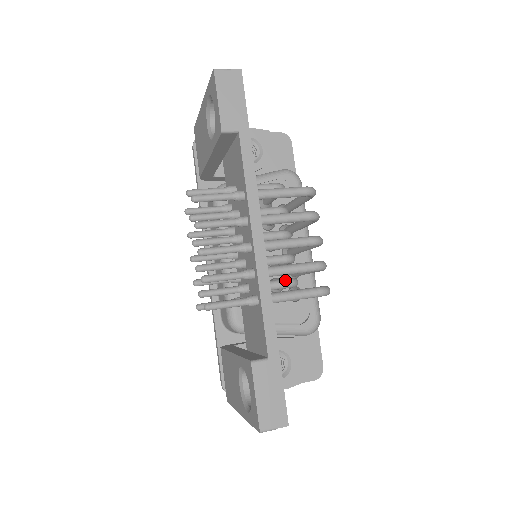
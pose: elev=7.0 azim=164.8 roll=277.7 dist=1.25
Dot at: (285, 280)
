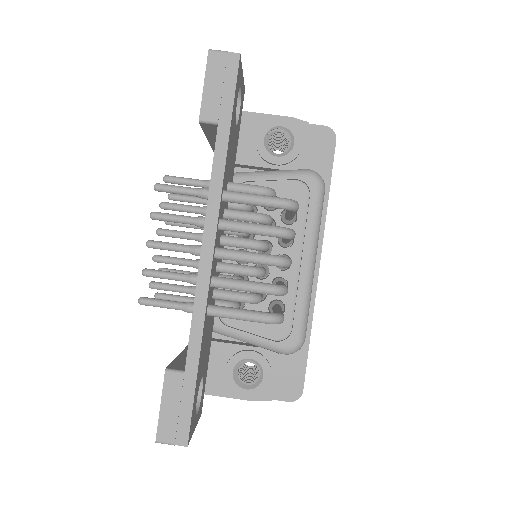
Dot at: (243, 294)
